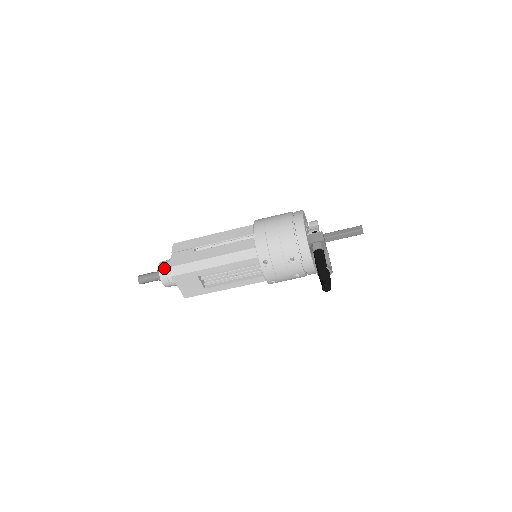
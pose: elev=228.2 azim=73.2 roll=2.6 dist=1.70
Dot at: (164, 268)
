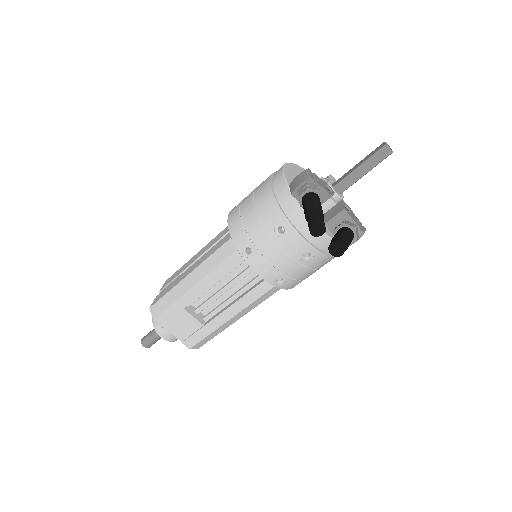
Dot at: occluded
